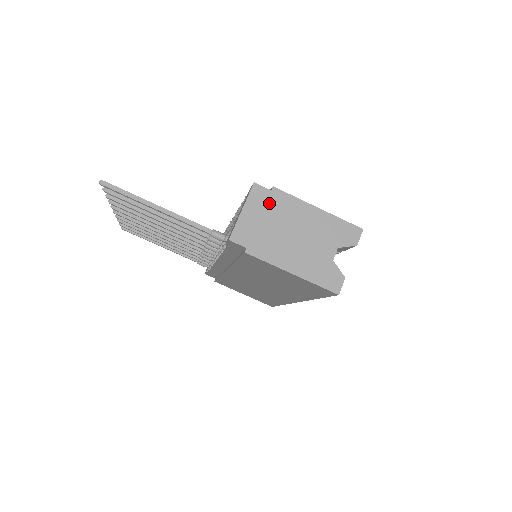
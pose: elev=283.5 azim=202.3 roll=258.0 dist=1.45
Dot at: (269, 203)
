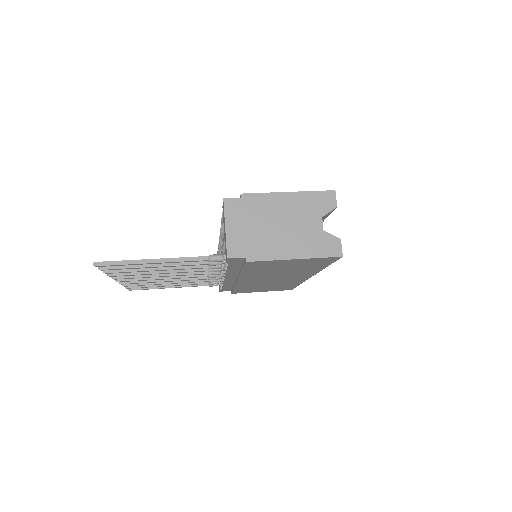
Dot at: (245, 210)
